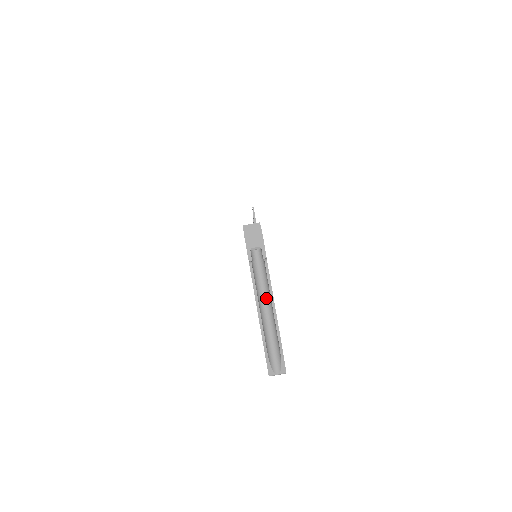
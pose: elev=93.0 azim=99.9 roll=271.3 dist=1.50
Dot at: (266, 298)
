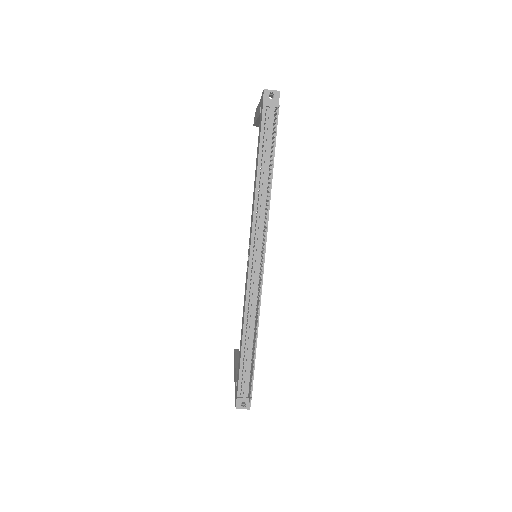
Dot at: occluded
